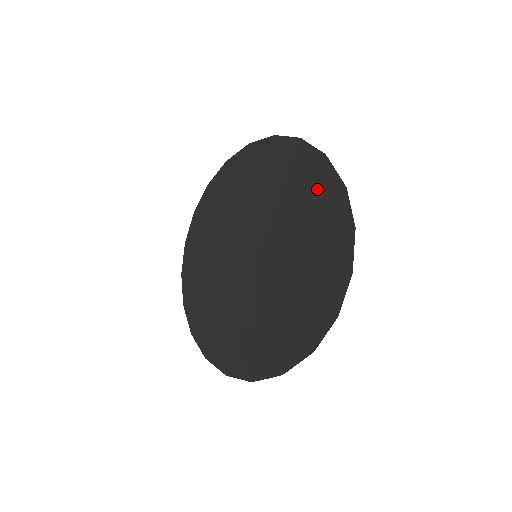
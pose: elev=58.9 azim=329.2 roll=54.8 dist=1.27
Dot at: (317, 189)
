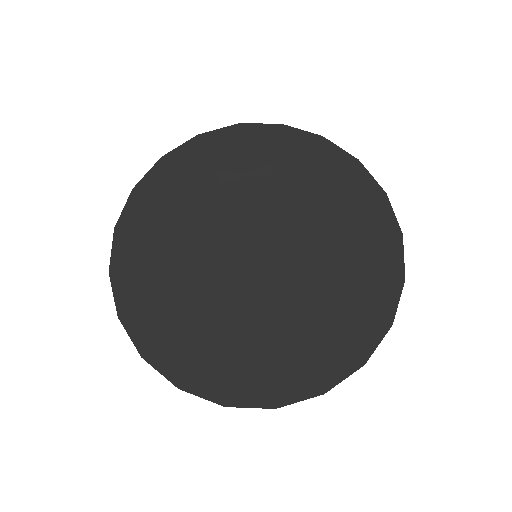
Dot at: (374, 258)
